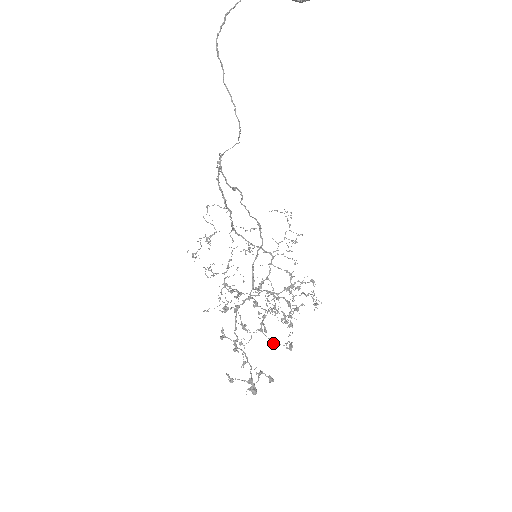
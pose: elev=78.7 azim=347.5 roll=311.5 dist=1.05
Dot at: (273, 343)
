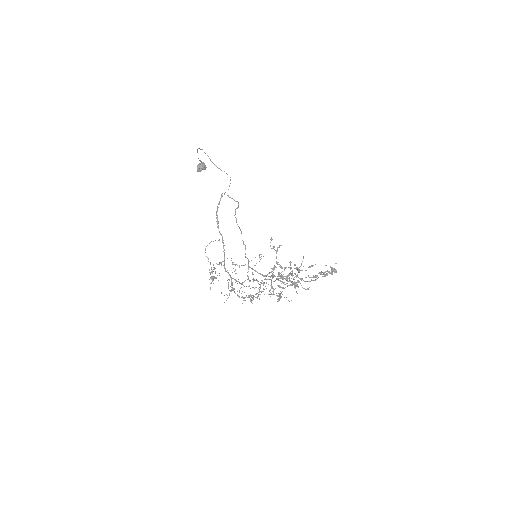
Dot at: (311, 266)
